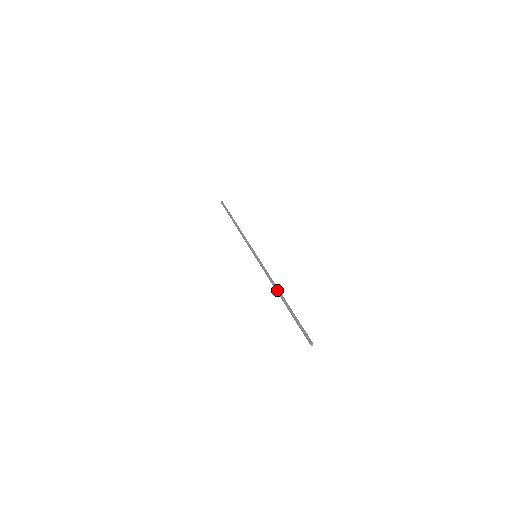
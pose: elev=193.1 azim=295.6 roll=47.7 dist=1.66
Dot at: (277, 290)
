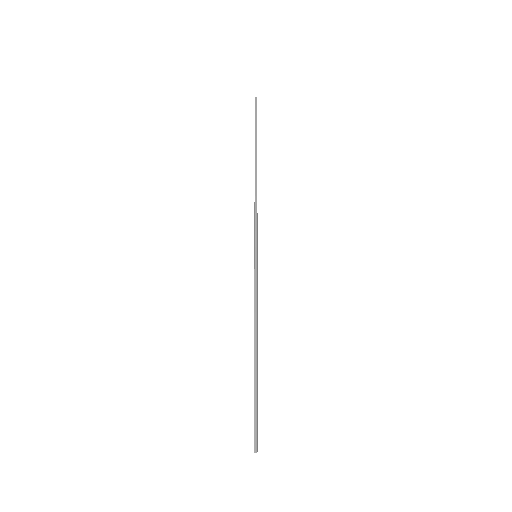
Dot at: (254, 341)
